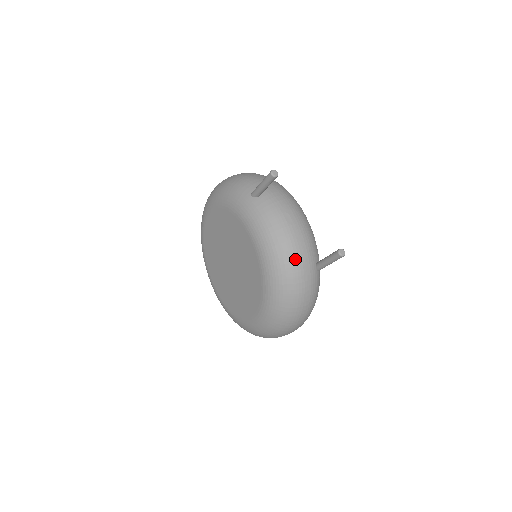
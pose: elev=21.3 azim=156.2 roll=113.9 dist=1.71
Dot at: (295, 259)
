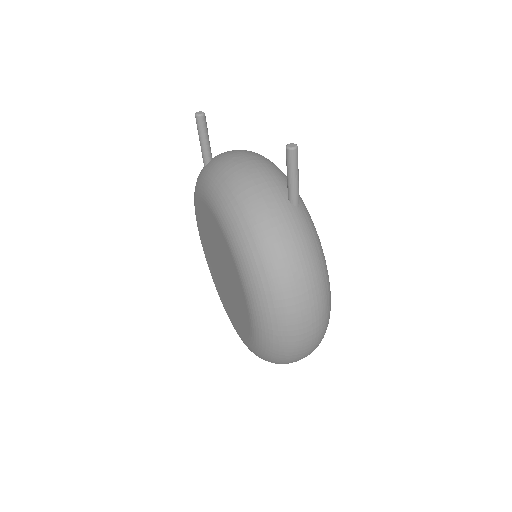
Dot at: (249, 193)
